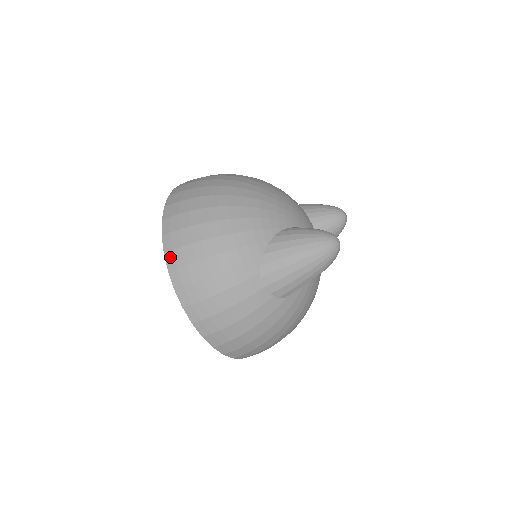
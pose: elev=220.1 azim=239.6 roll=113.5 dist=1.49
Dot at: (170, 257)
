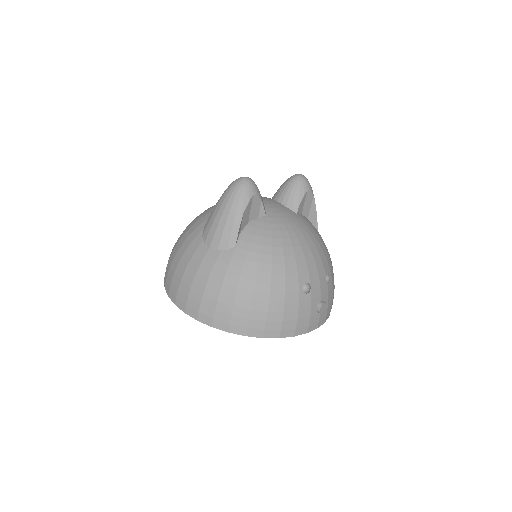
Dot at: occluded
